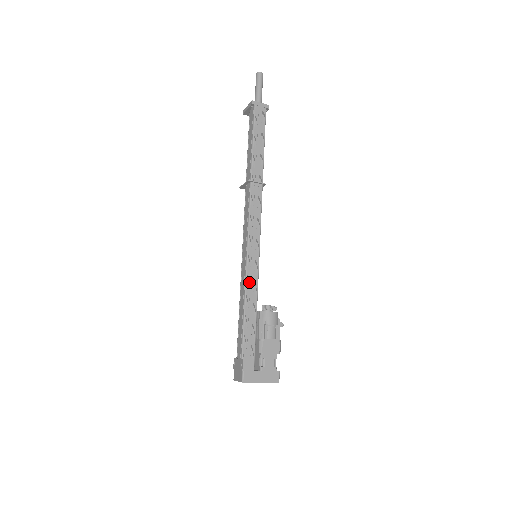
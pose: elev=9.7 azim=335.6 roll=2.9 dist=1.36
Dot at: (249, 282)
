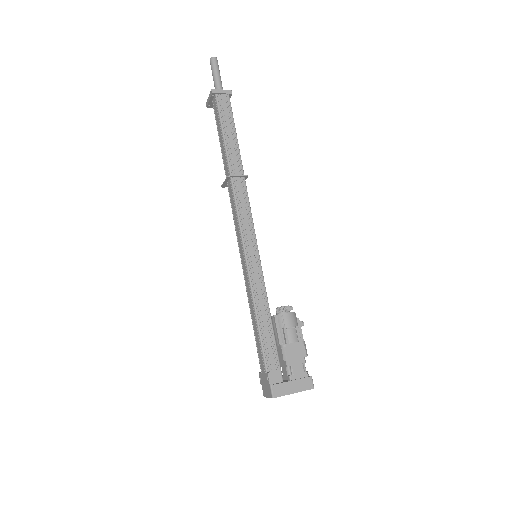
Dot at: (254, 286)
